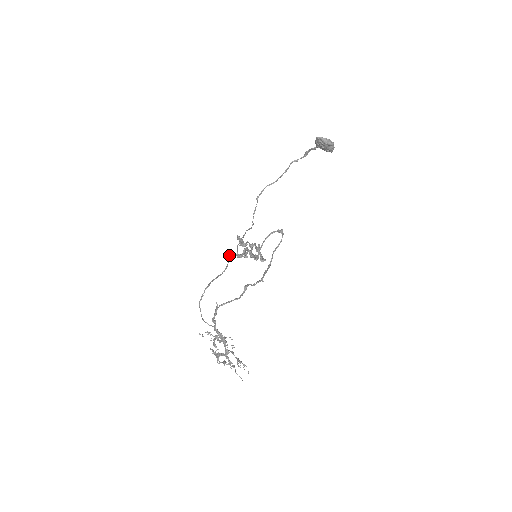
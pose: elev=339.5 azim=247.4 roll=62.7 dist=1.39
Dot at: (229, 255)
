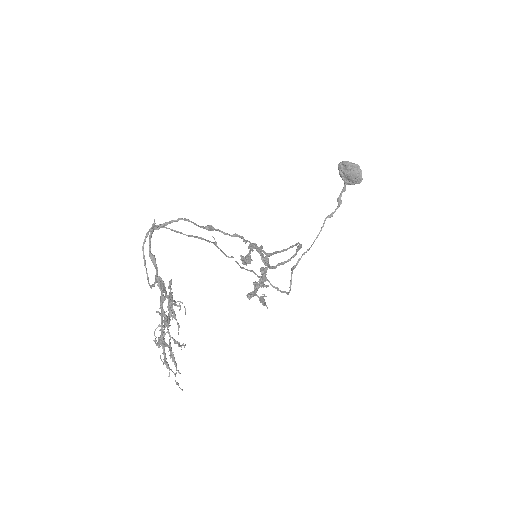
Dot at: (213, 242)
